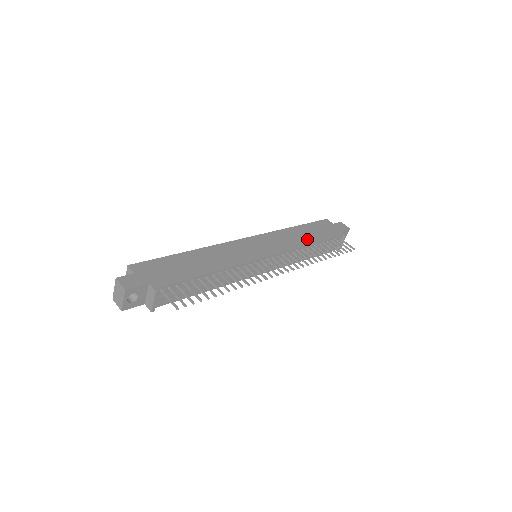
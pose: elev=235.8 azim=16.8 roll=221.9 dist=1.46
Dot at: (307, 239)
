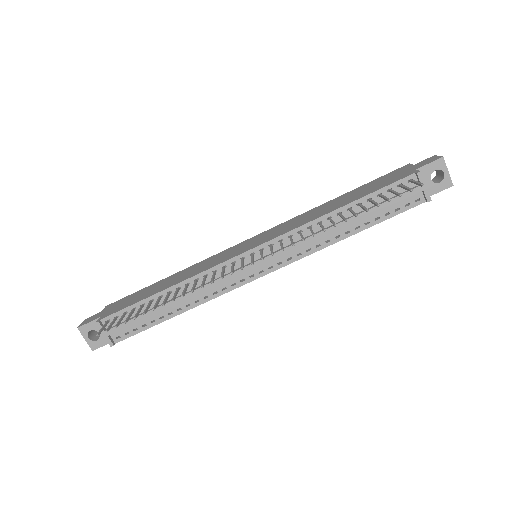
Dot at: (336, 206)
